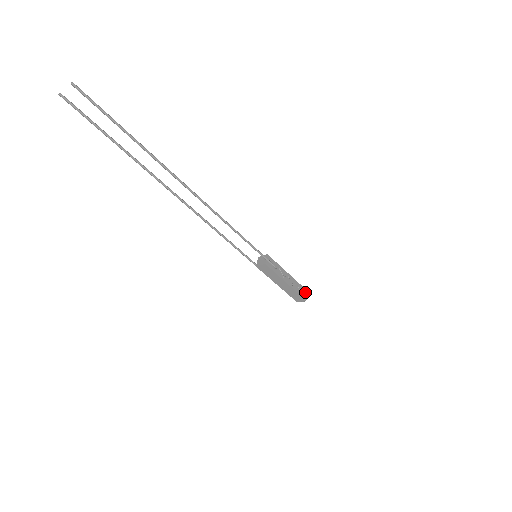
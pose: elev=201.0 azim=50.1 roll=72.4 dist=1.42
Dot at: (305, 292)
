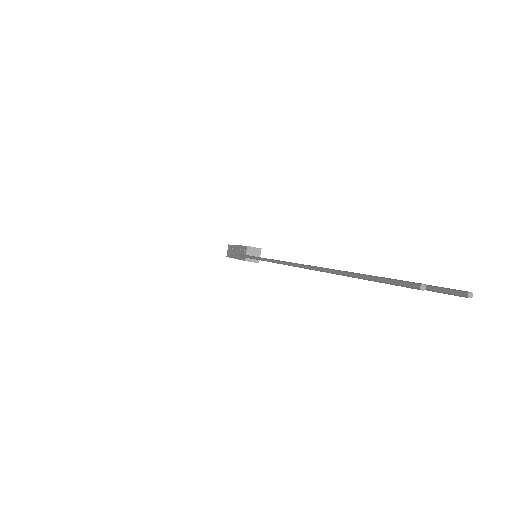
Dot at: occluded
